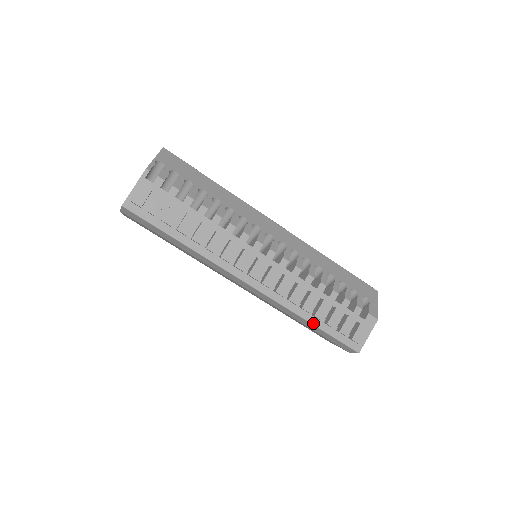
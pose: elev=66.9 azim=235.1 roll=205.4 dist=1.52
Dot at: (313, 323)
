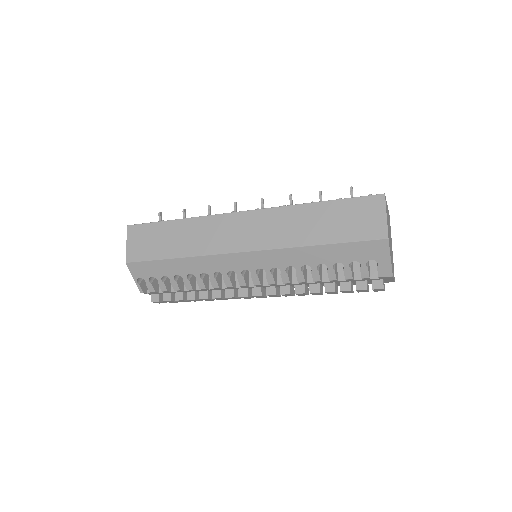
Dot at: occluded
